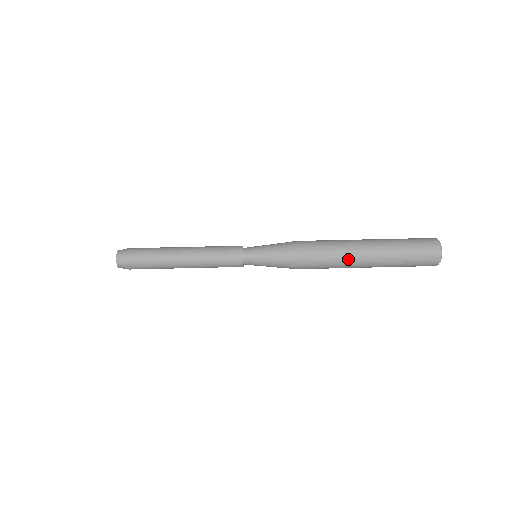
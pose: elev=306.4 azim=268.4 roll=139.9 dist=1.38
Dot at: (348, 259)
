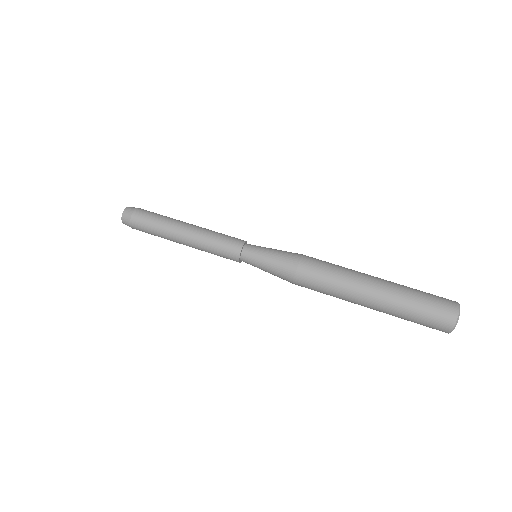
Dot at: (352, 279)
